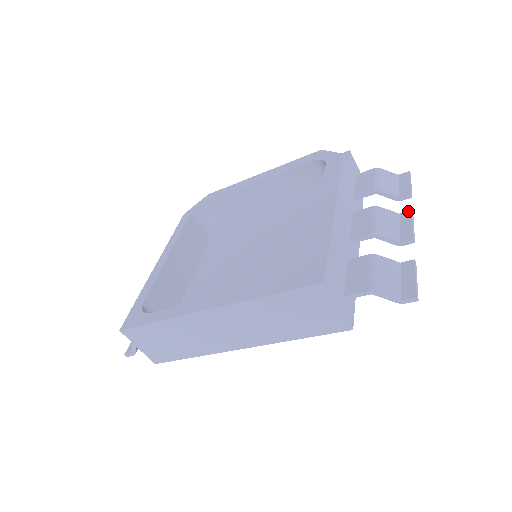
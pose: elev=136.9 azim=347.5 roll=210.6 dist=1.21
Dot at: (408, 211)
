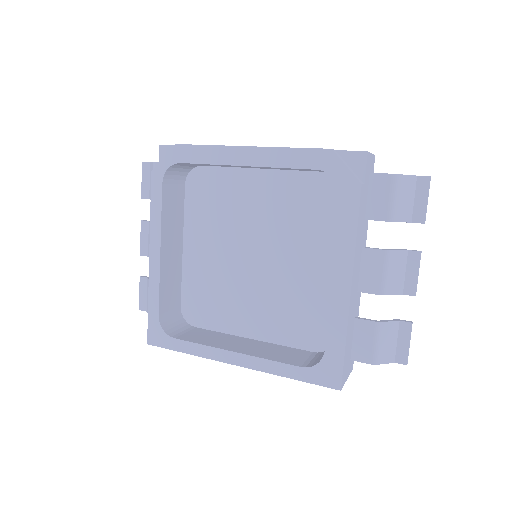
Dot at: (417, 252)
